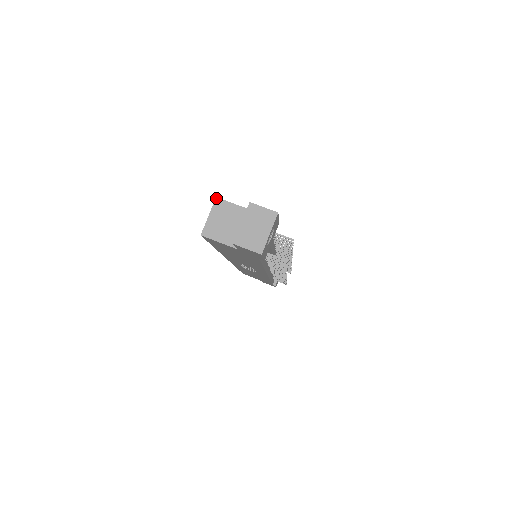
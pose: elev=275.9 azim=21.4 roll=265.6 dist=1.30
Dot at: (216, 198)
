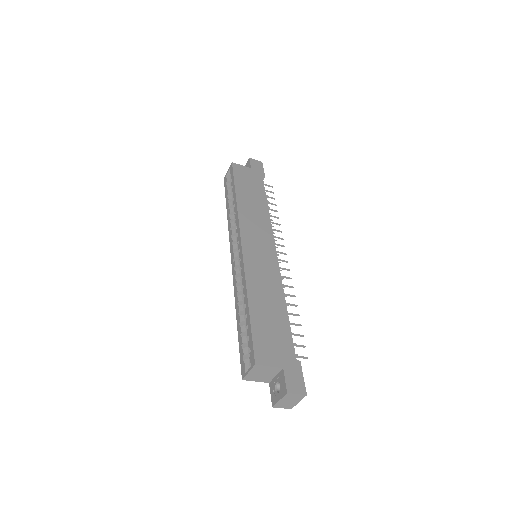
Dot at: (255, 365)
